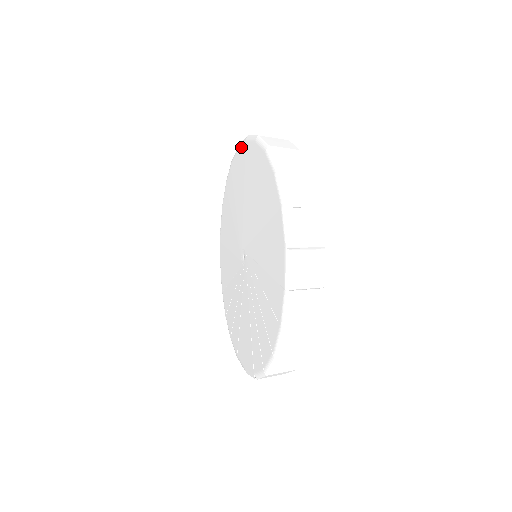
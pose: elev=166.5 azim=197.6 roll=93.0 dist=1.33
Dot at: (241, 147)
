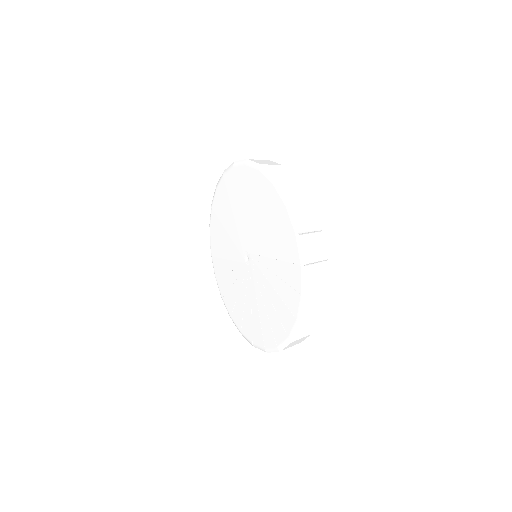
Dot at: (228, 172)
